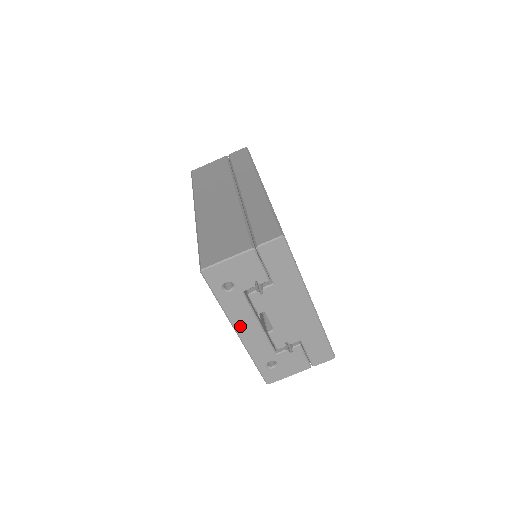
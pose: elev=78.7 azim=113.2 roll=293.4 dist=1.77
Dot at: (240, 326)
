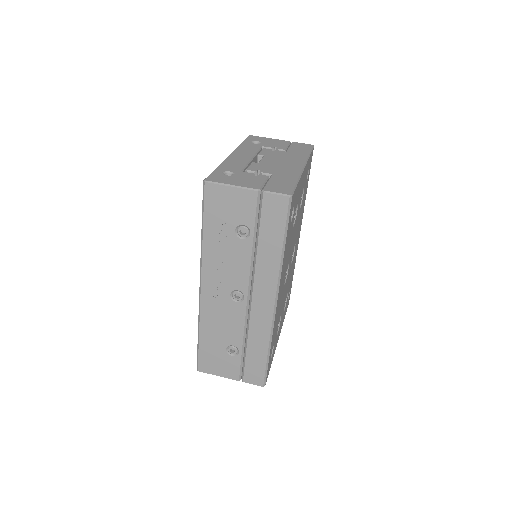
Dot at: (238, 153)
